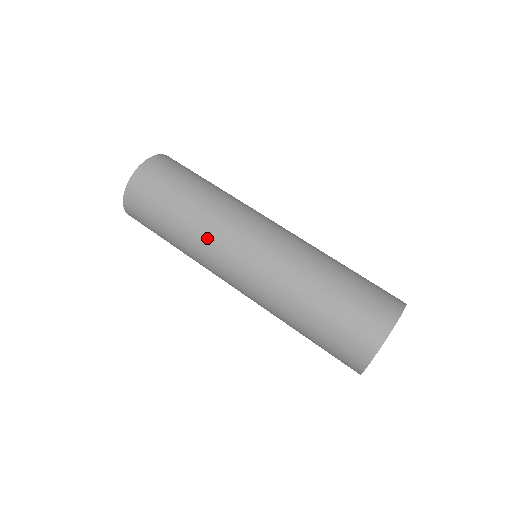
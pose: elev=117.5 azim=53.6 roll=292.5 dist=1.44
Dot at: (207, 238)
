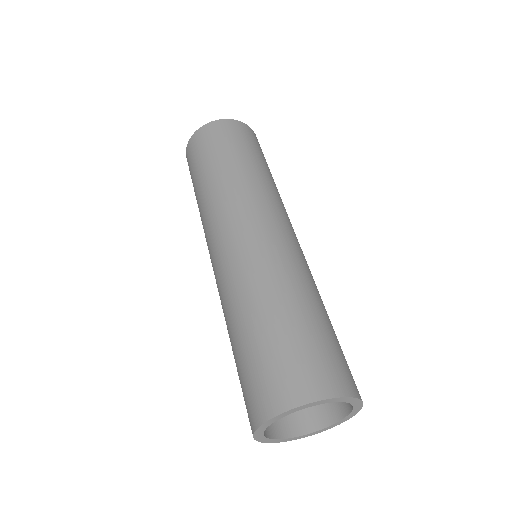
Dot at: occluded
